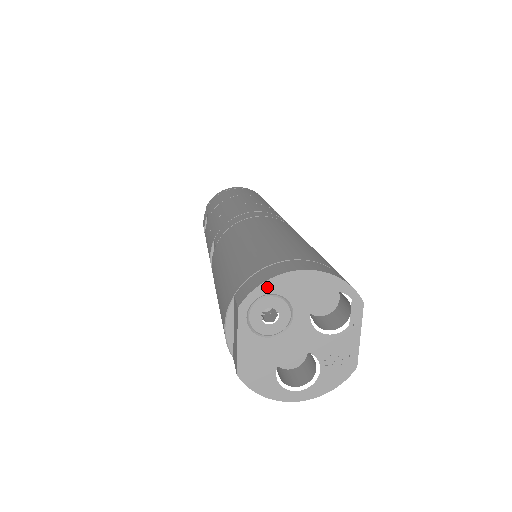
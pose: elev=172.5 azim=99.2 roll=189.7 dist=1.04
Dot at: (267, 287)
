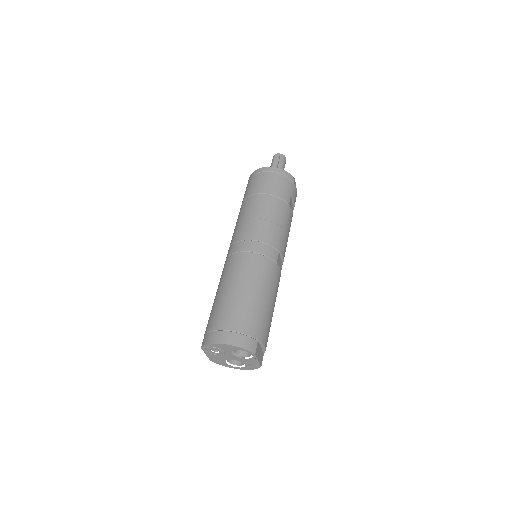
Dot at: (210, 345)
